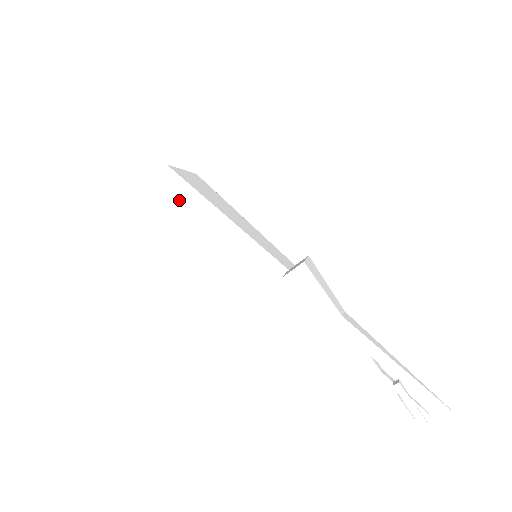
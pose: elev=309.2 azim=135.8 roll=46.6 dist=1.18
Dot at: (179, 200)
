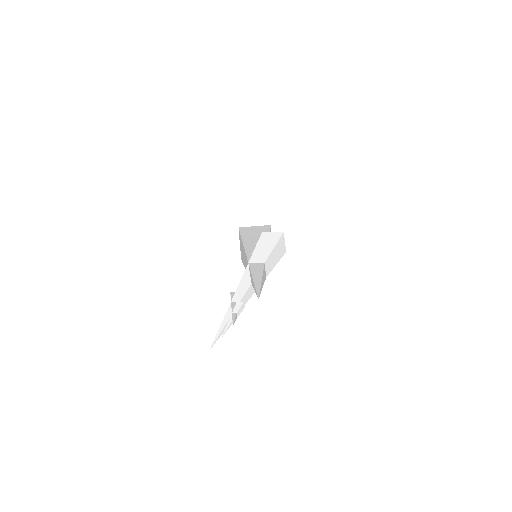
Dot at: (256, 230)
